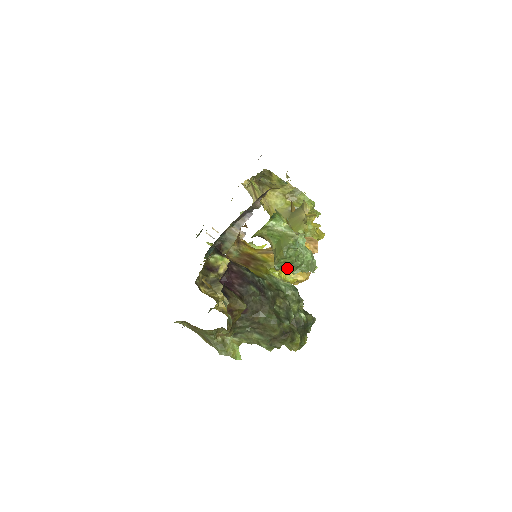
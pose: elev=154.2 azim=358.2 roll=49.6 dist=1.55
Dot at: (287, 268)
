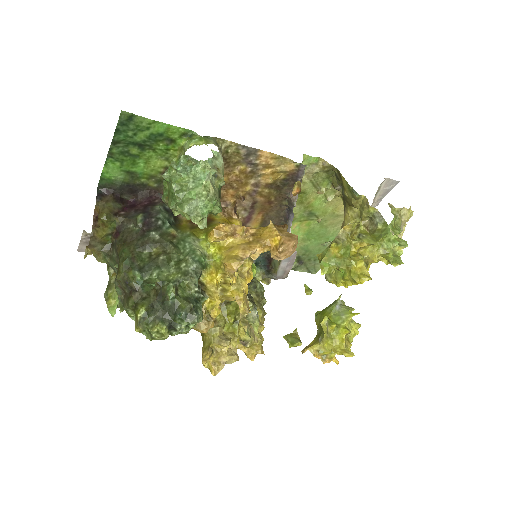
Dot at: (168, 200)
